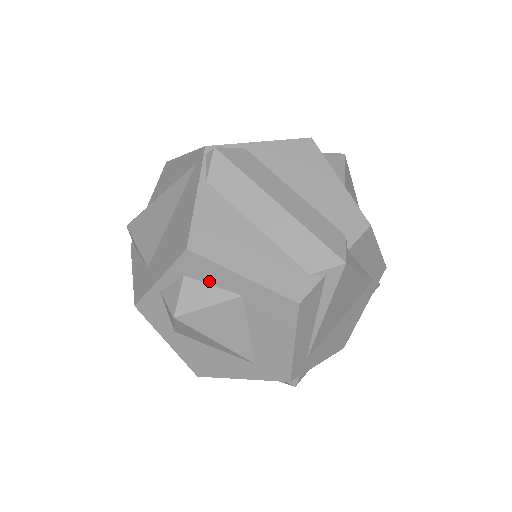
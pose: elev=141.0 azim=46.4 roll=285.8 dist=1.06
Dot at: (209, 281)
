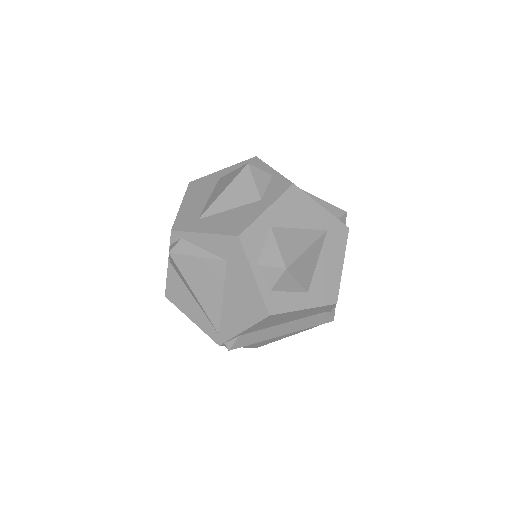
Dot at: occluded
